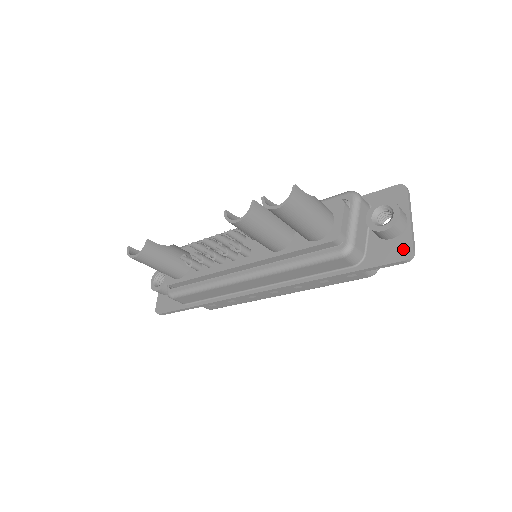
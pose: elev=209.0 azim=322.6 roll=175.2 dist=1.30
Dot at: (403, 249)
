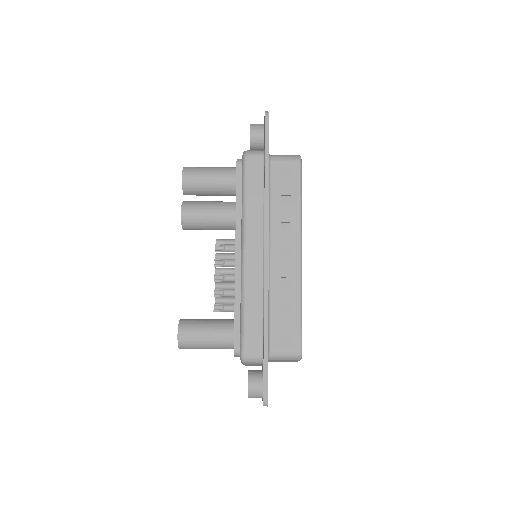
Dot at: occluded
